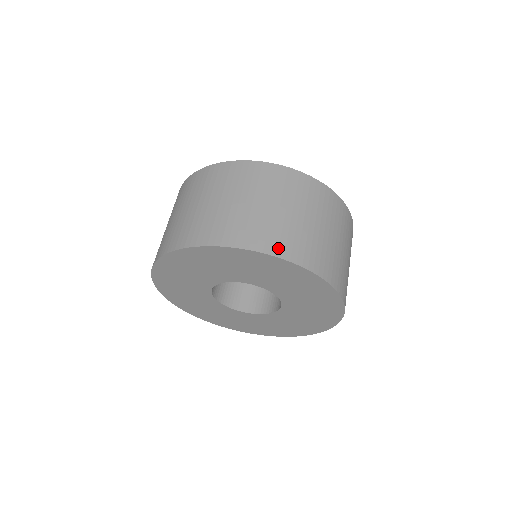
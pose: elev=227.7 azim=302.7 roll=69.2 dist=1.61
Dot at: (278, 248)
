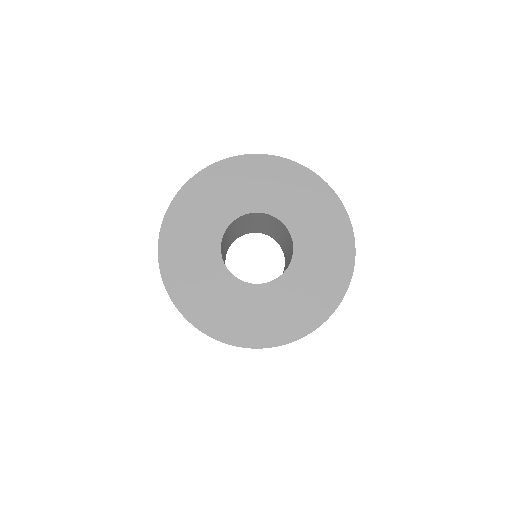
Dot at: occluded
